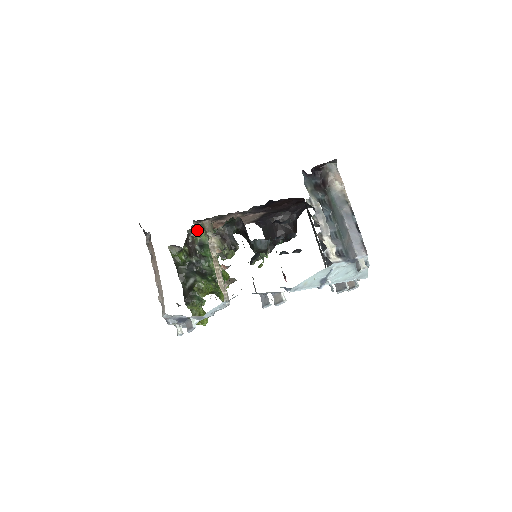
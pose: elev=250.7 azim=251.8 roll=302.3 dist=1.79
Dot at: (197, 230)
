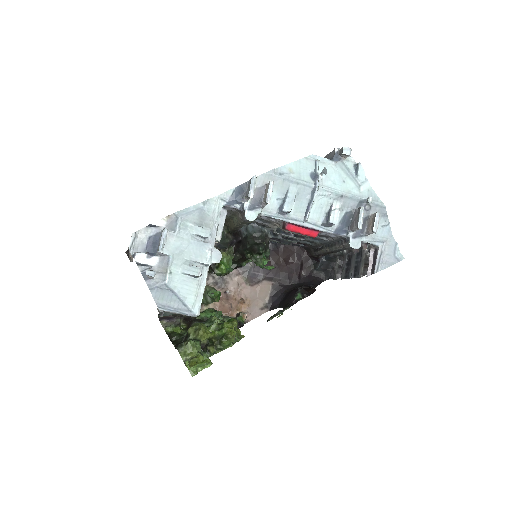
Dot at: occluded
